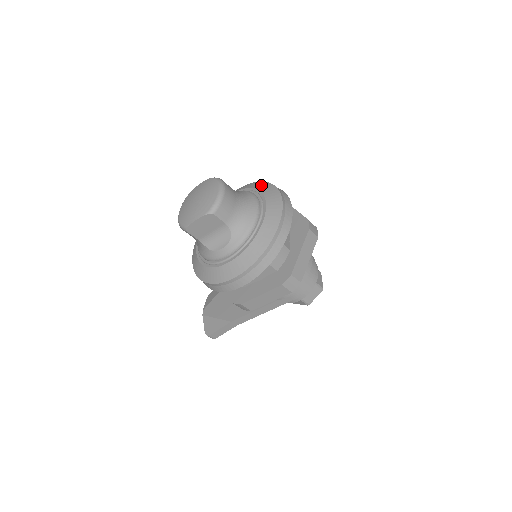
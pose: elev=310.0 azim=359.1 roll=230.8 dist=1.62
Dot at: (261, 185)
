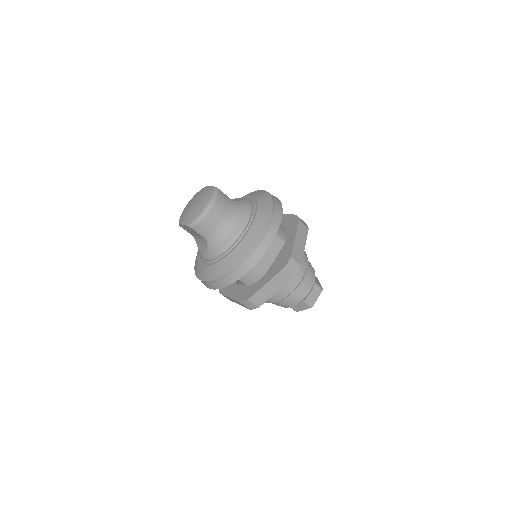
Dot at: (265, 206)
